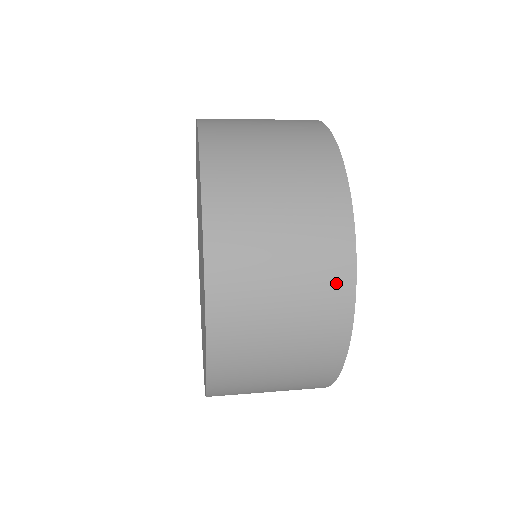
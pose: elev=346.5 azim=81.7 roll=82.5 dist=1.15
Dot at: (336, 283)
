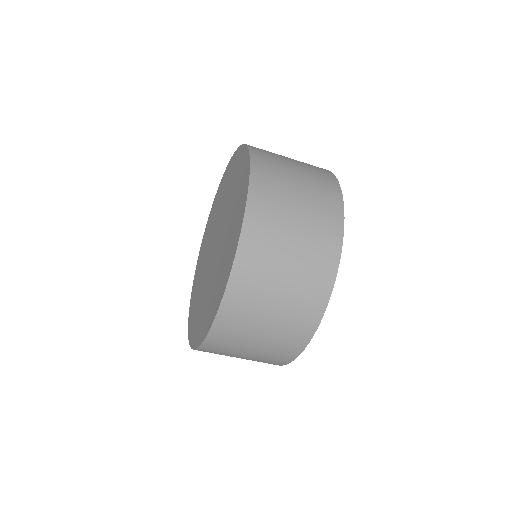
Dot at: (319, 168)
